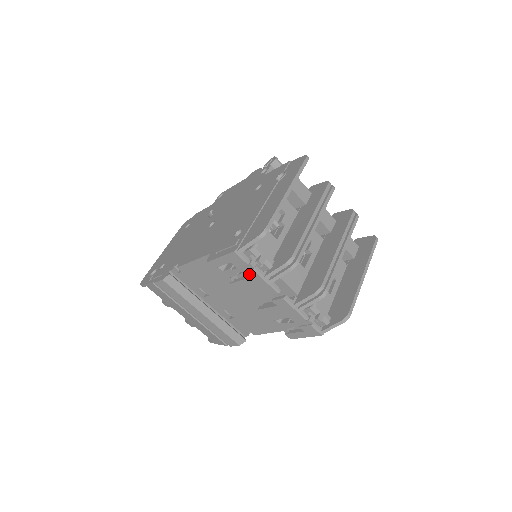
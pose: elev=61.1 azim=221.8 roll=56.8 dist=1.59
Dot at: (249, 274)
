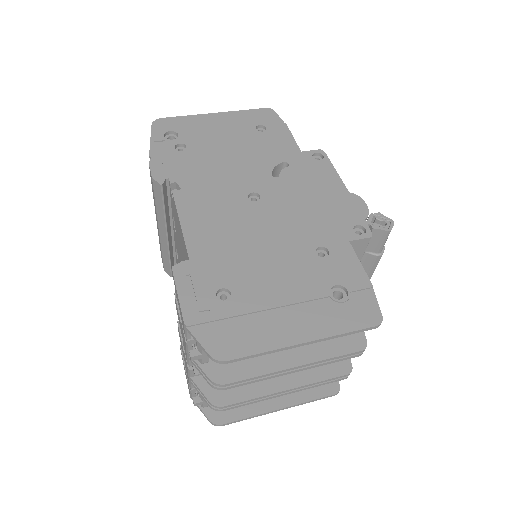
Dot at: (183, 332)
